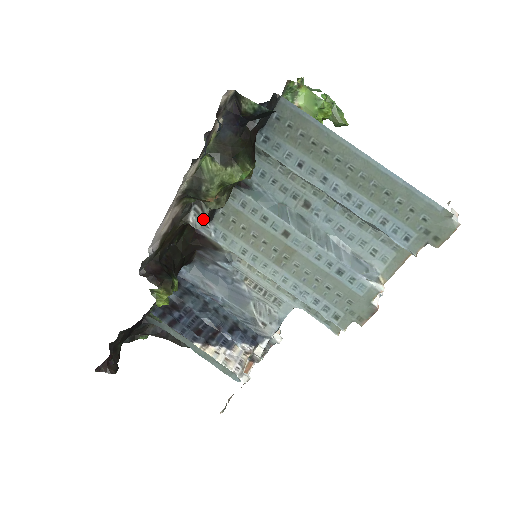
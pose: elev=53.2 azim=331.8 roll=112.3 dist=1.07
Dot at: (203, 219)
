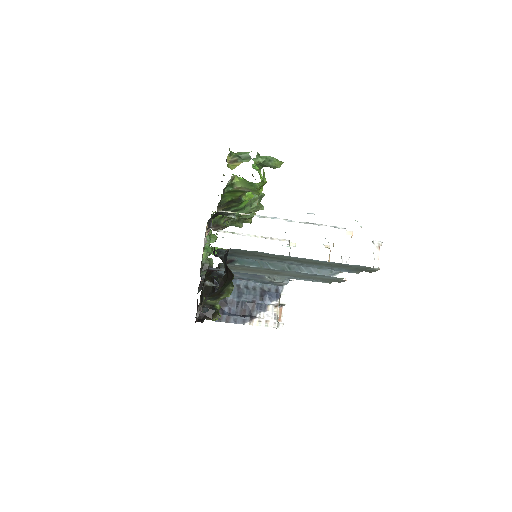
Dot at: occluded
